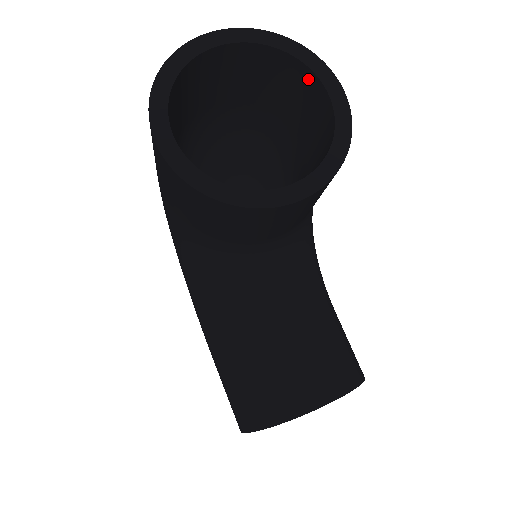
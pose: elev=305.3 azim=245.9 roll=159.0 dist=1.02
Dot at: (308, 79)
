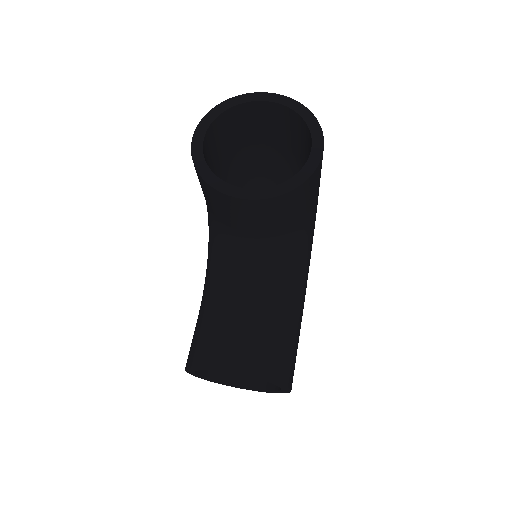
Dot at: (310, 139)
